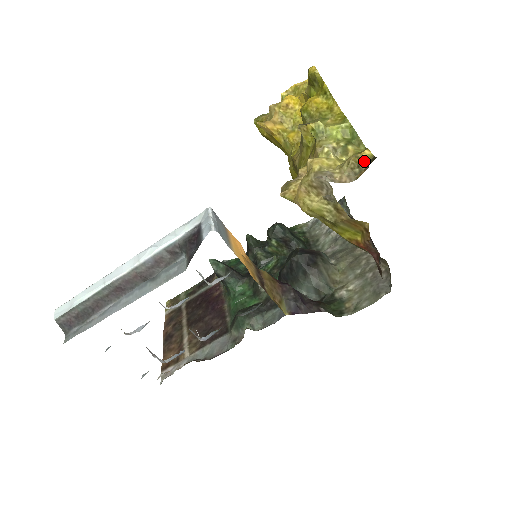
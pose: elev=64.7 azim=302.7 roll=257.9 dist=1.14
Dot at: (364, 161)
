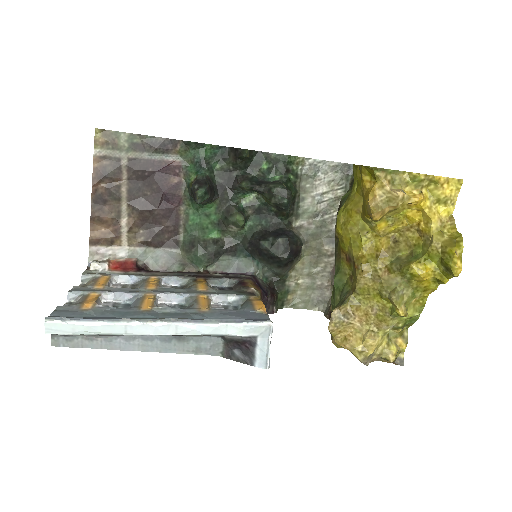
Dot at: (396, 355)
